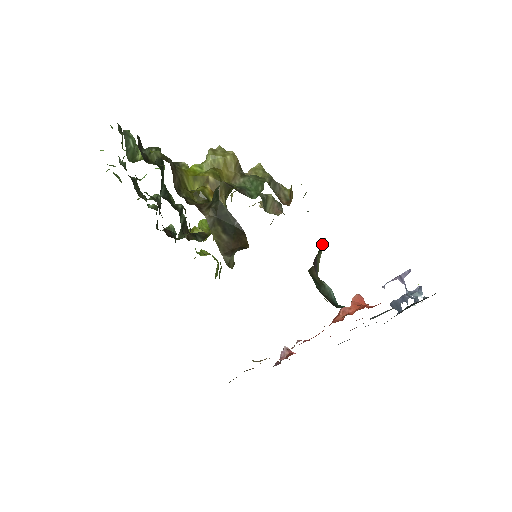
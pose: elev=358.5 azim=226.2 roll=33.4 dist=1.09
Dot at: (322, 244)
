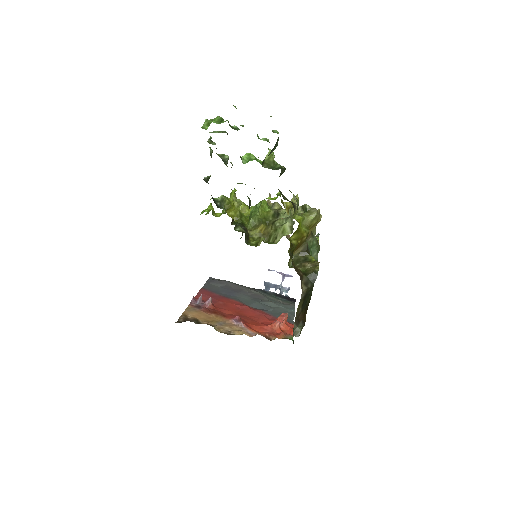
Dot at: occluded
